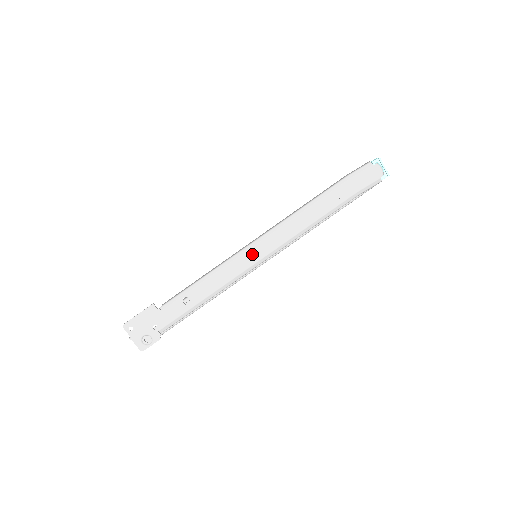
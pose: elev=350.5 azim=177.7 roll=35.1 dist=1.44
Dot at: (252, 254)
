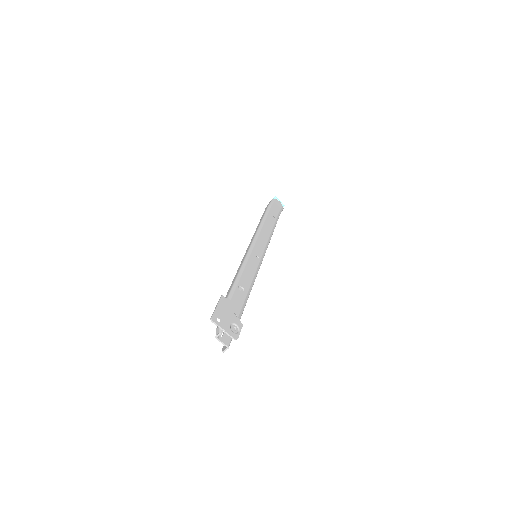
Dot at: (256, 250)
